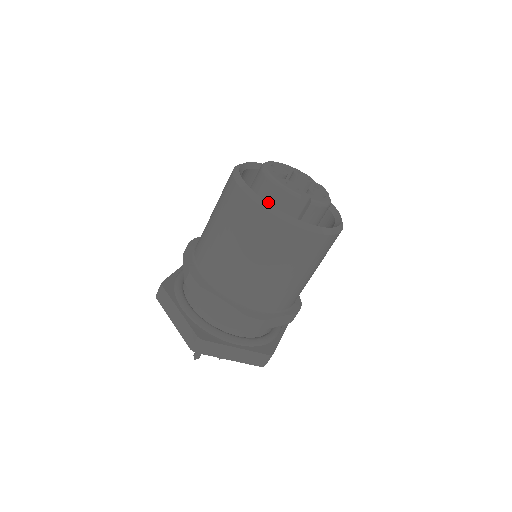
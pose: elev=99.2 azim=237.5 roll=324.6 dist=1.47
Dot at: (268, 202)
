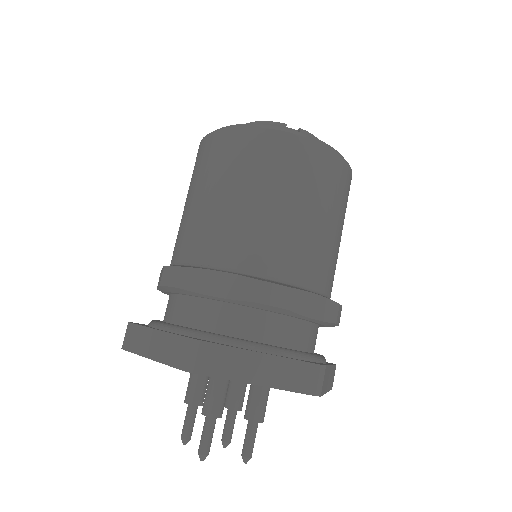
Dot at: occluded
